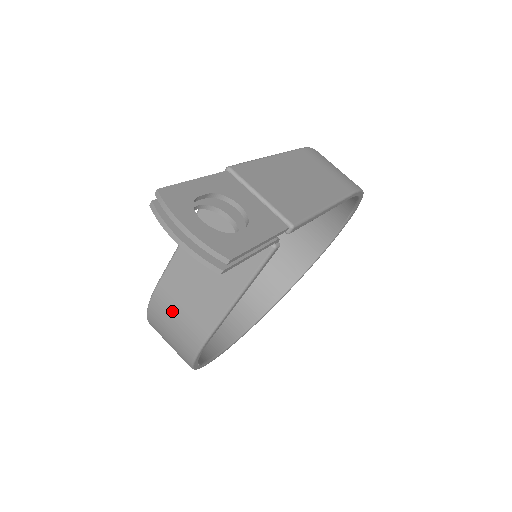
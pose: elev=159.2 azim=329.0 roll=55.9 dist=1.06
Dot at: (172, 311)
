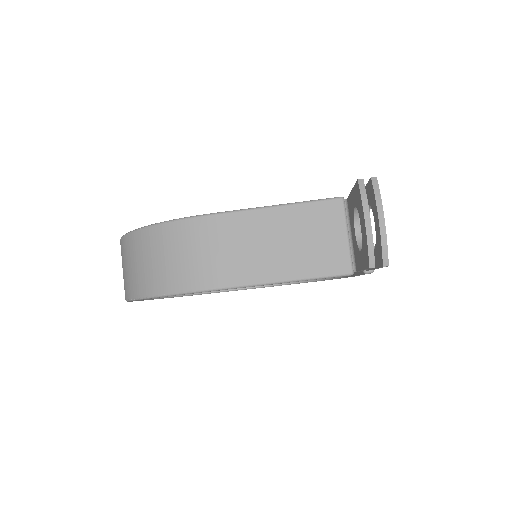
Dot at: (205, 244)
